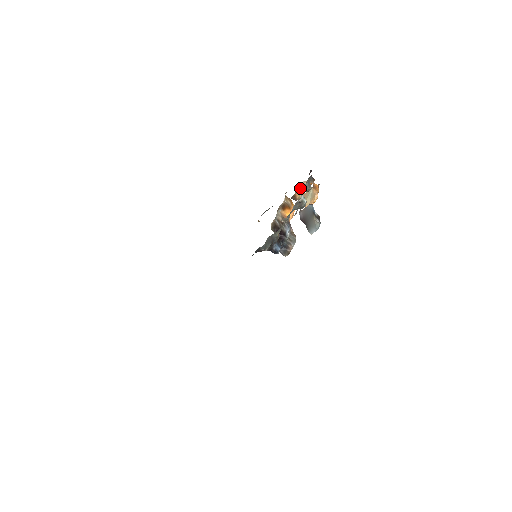
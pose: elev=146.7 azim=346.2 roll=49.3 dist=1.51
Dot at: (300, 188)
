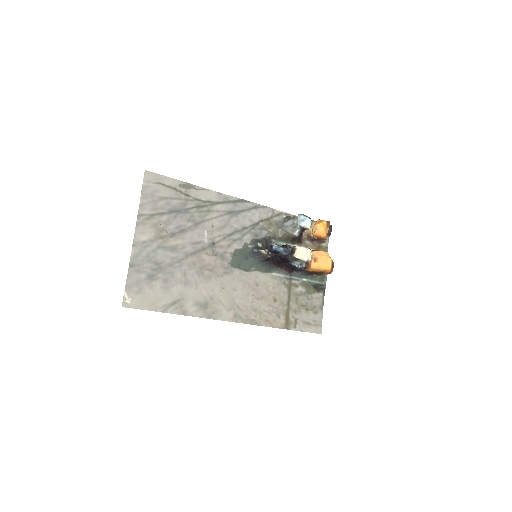
Dot at: occluded
